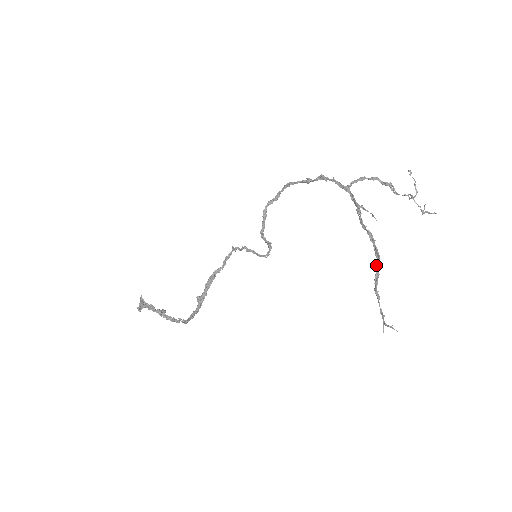
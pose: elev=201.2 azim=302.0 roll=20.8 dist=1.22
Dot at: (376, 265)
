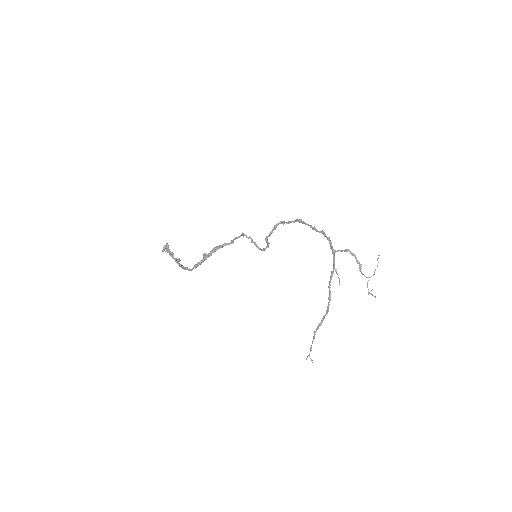
Dot at: (323, 318)
